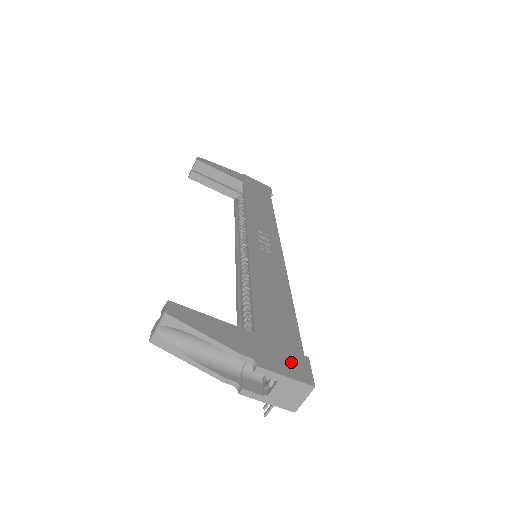
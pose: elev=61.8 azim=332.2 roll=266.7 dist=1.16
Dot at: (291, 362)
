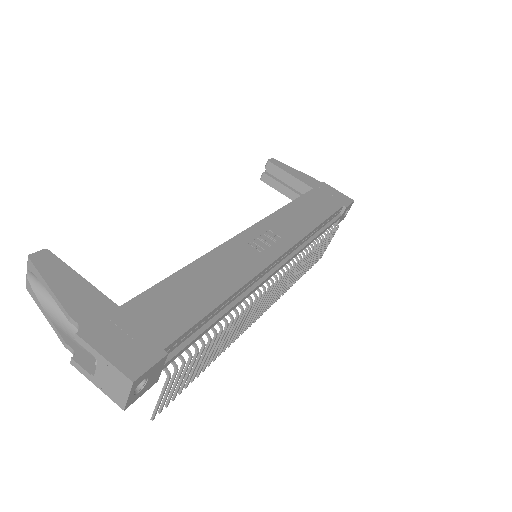
Dot at: (132, 347)
